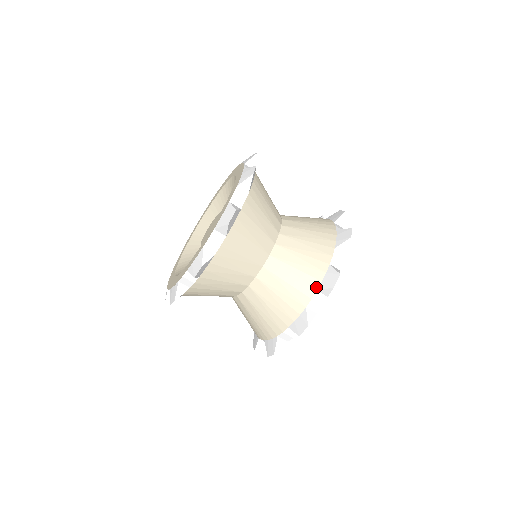
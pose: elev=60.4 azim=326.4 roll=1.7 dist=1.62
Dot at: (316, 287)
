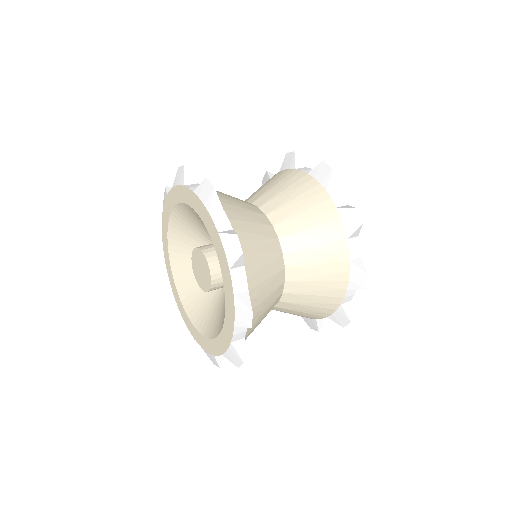
Dot at: (322, 190)
